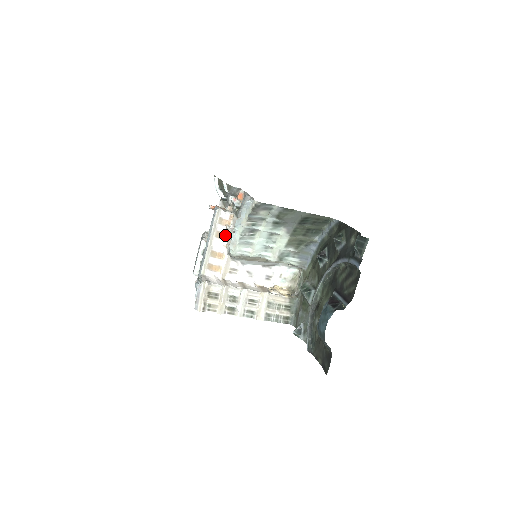
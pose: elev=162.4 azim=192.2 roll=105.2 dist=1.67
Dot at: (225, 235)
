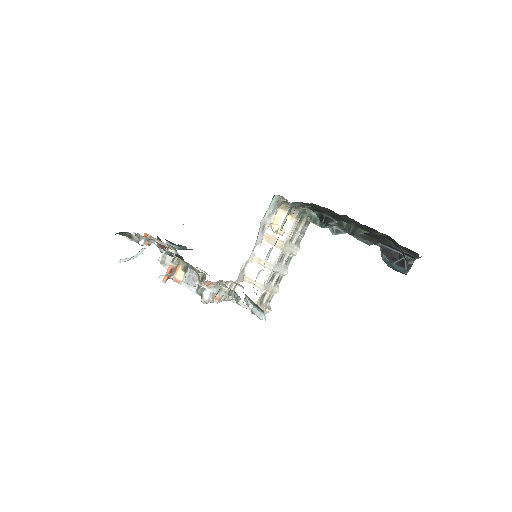
Dot at: occluded
